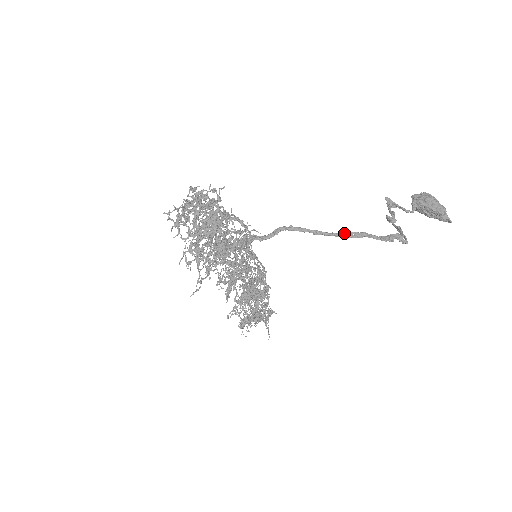
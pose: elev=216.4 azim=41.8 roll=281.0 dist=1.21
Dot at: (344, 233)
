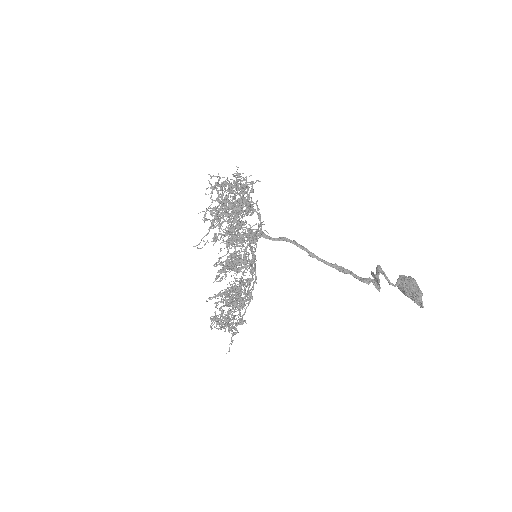
Dot at: (333, 264)
